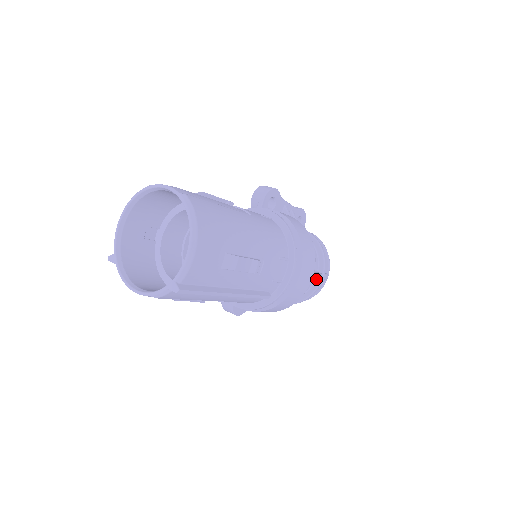
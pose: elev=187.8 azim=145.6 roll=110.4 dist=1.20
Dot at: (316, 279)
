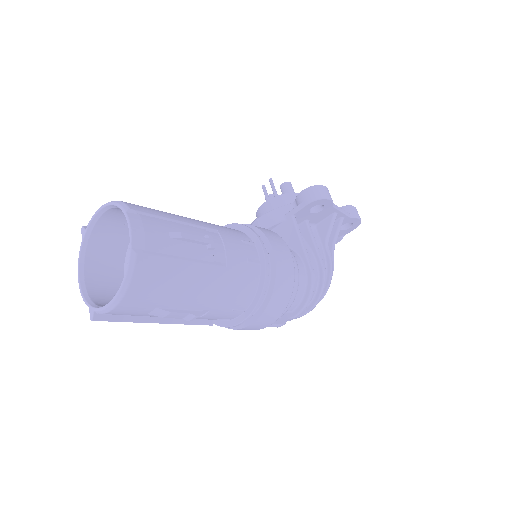
Dot at: occluded
